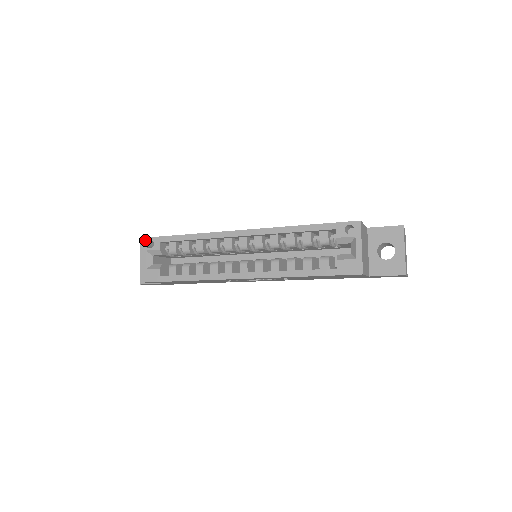
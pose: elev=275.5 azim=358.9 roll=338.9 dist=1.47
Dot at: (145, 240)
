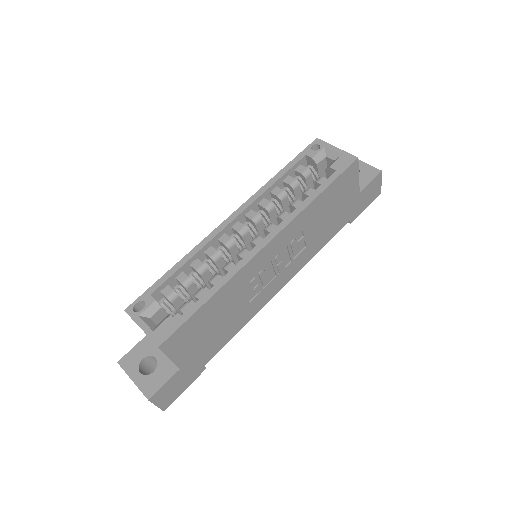
Dot at: (130, 308)
